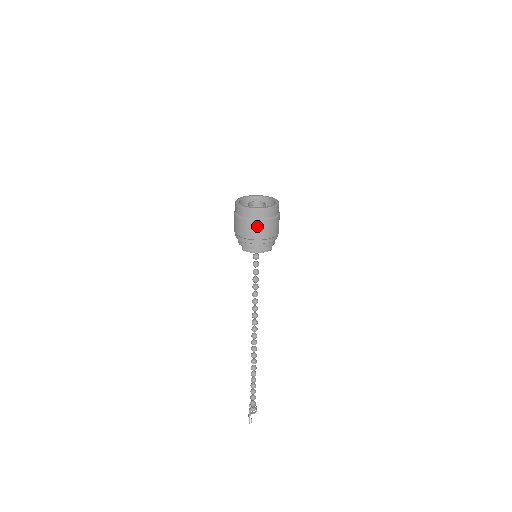
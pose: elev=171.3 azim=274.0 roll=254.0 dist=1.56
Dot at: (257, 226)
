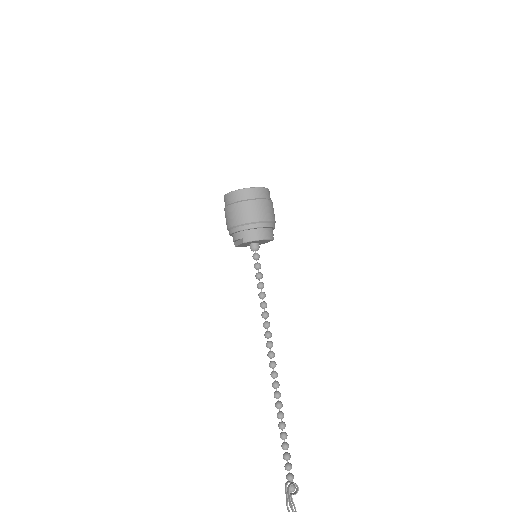
Dot at: (257, 206)
